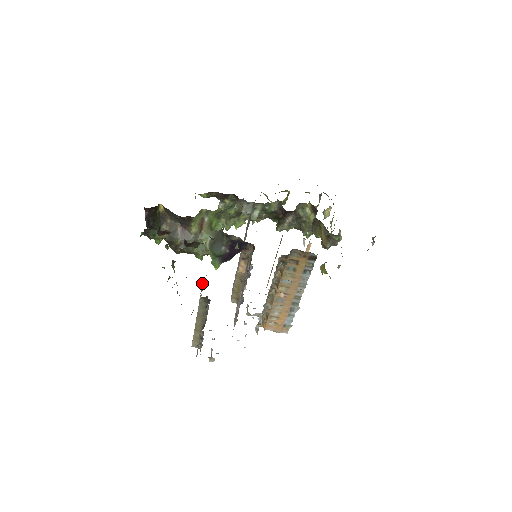
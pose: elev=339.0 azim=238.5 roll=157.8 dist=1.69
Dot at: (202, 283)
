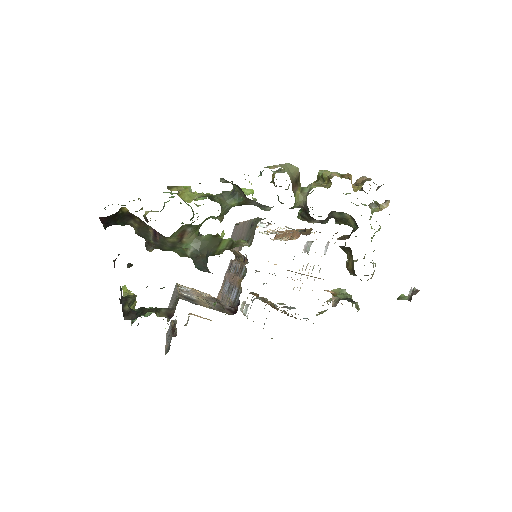
Dot at: occluded
